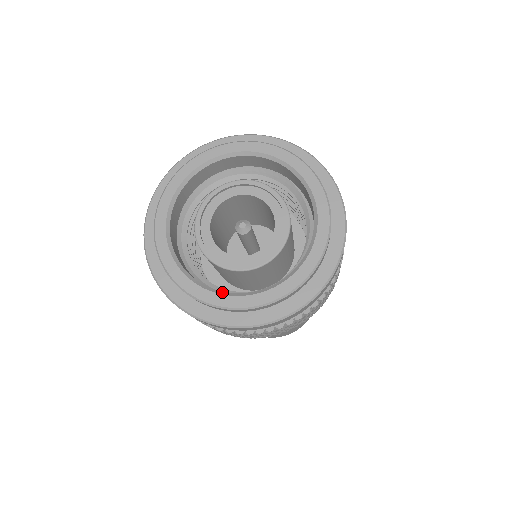
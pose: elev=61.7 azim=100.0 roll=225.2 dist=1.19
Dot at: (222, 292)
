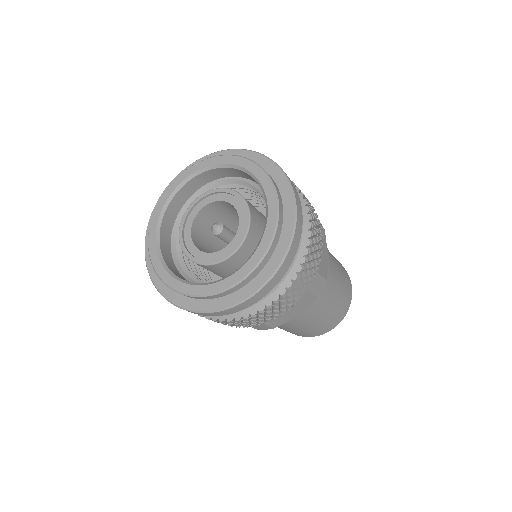
Dot at: (244, 264)
